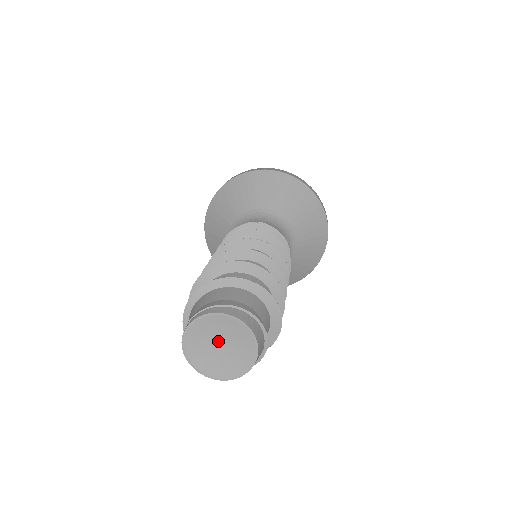
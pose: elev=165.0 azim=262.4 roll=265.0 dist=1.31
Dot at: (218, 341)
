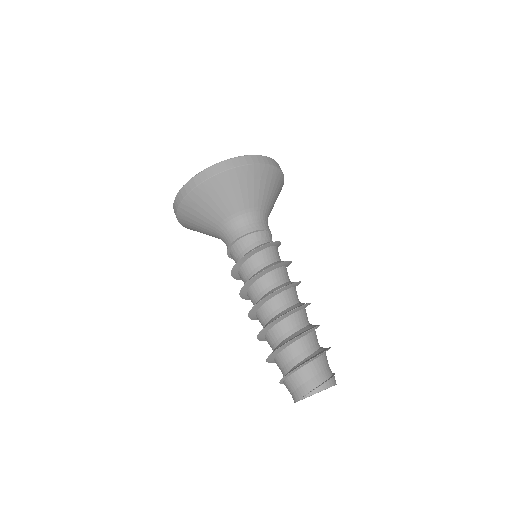
Dot at: occluded
